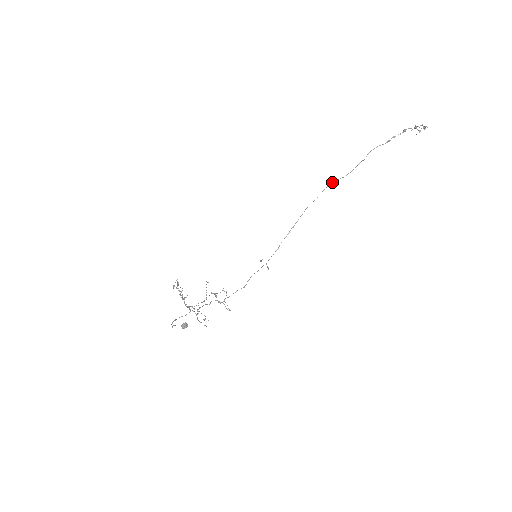
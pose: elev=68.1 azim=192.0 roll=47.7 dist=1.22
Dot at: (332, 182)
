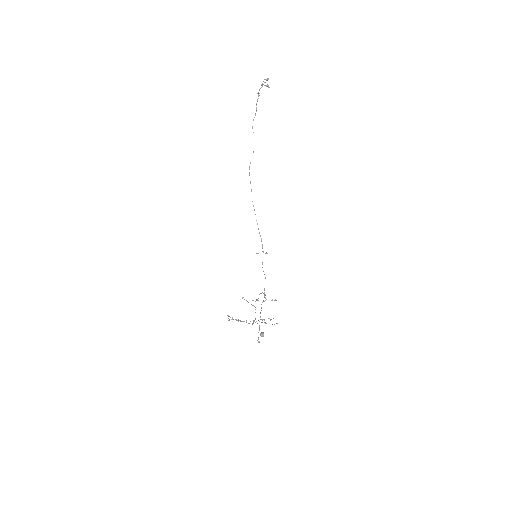
Dot at: (249, 167)
